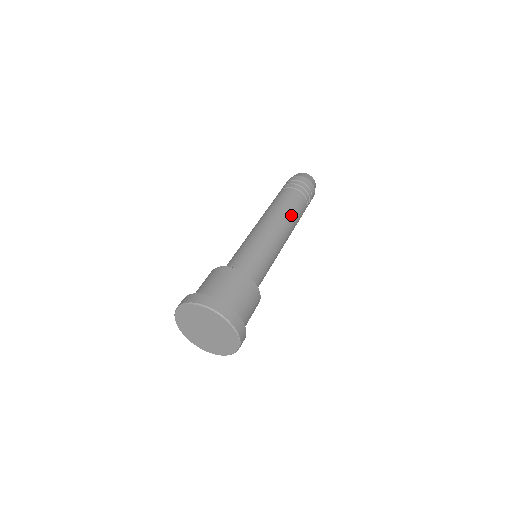
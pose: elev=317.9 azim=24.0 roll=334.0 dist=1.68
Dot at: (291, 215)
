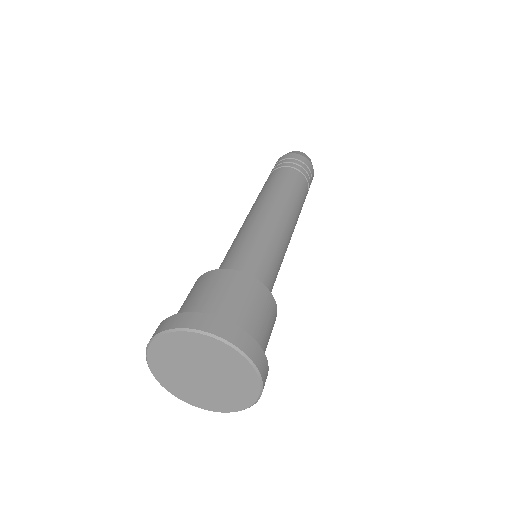
Dot at: (280, 190)
